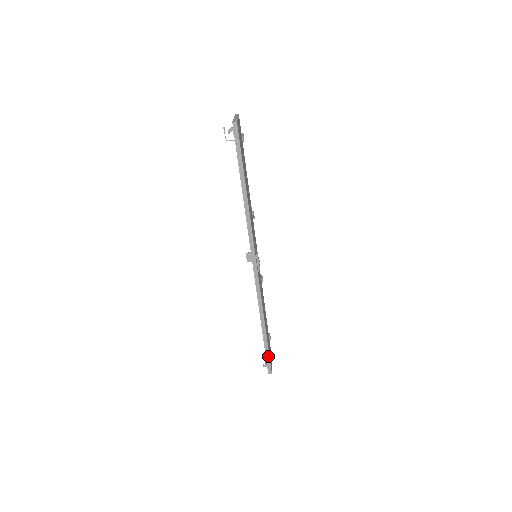
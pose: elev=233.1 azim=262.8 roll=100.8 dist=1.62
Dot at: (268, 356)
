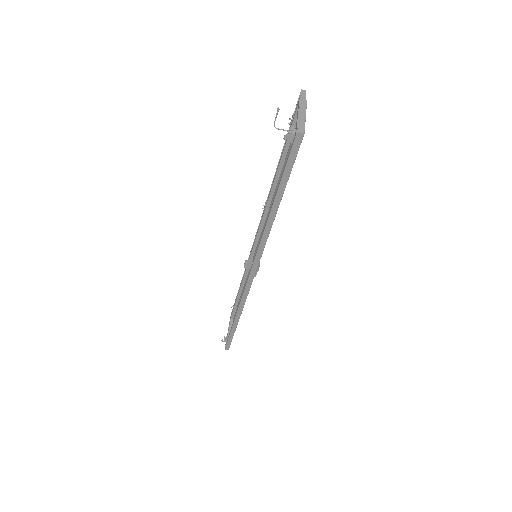
Dot at: (231, 339)
